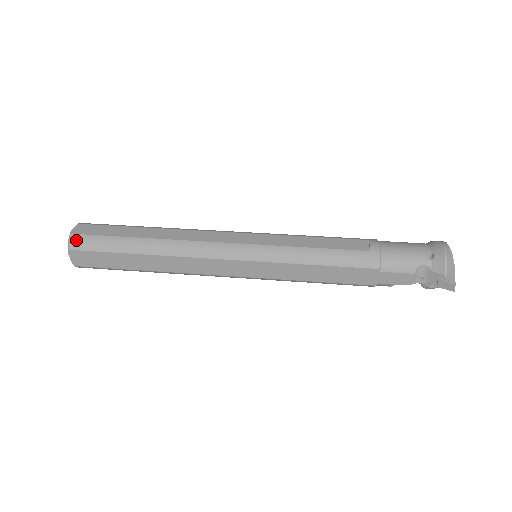
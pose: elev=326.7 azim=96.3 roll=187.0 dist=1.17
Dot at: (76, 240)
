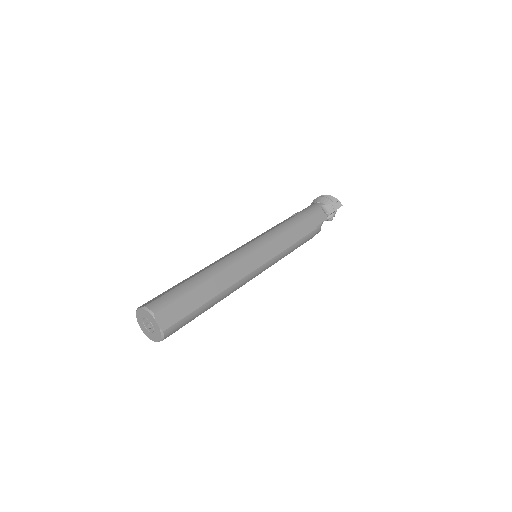
Dot at: (153, 305)
